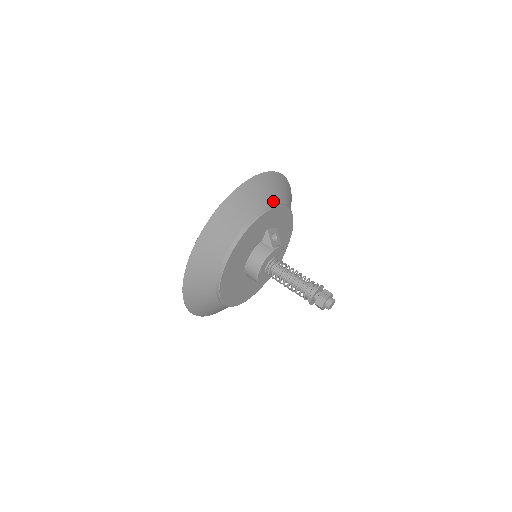
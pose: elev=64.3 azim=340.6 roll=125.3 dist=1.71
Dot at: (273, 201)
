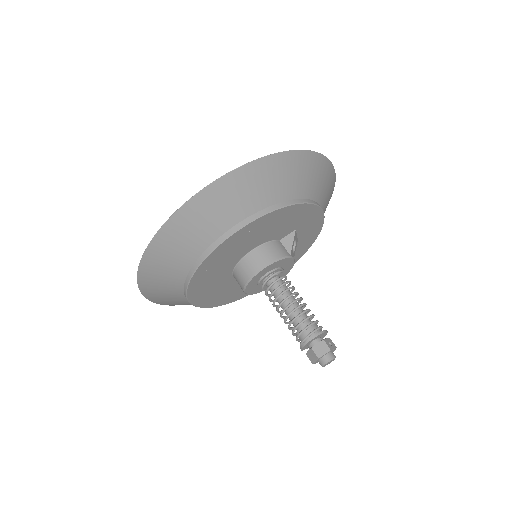
Dot at: (322, 203)
